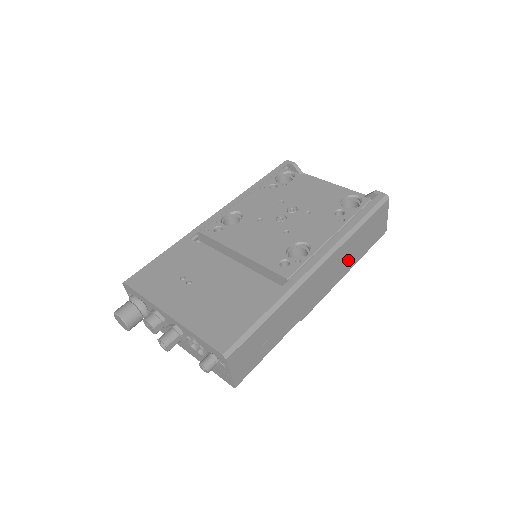
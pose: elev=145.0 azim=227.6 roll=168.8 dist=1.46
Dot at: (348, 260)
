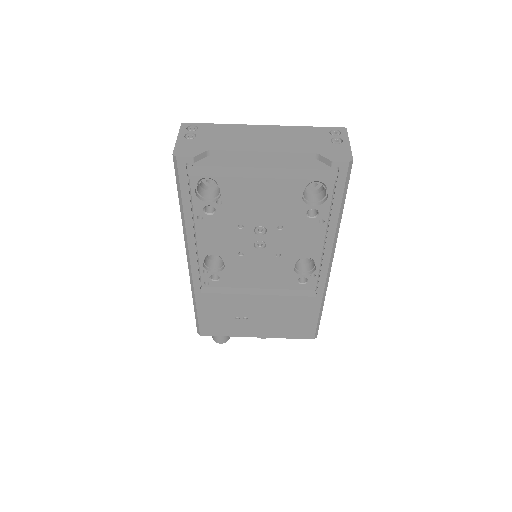
Dot at: occluded
